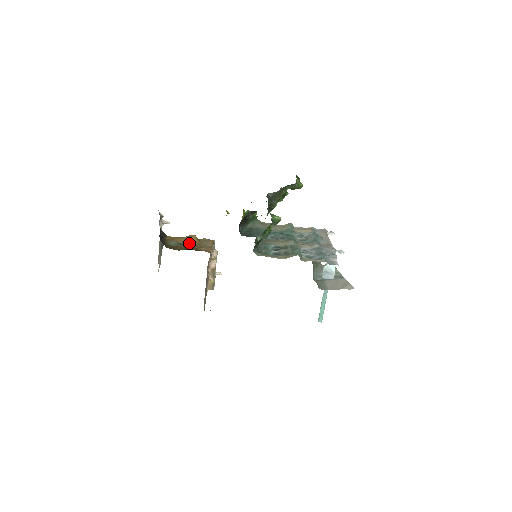
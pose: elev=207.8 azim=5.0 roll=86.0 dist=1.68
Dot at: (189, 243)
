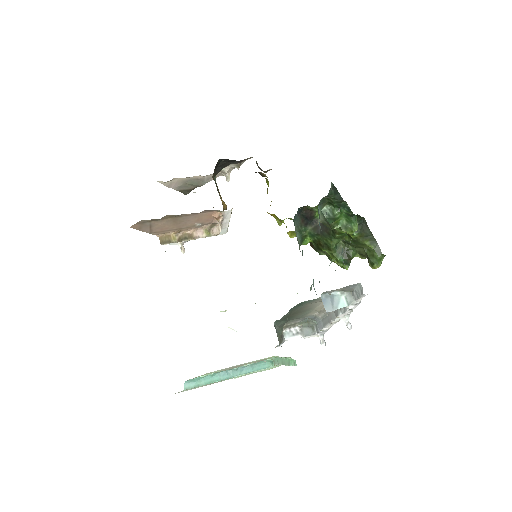
Dot at: occluded
